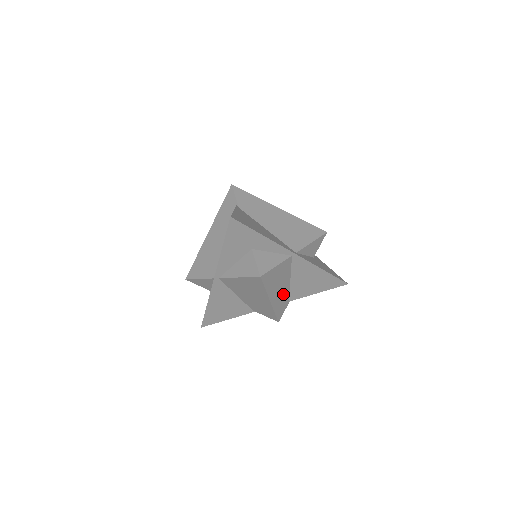
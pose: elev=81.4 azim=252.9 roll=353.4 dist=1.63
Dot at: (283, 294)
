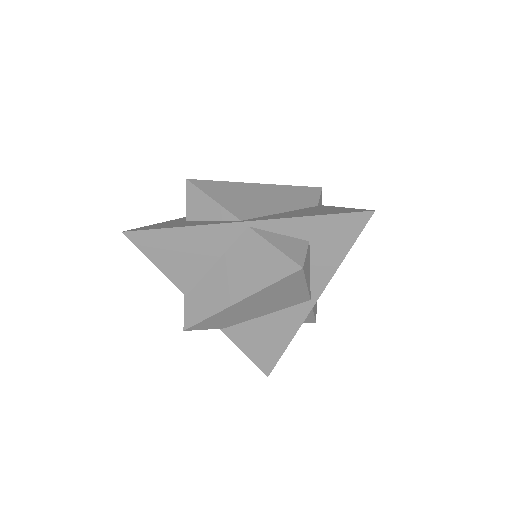
Dot at: occluded
